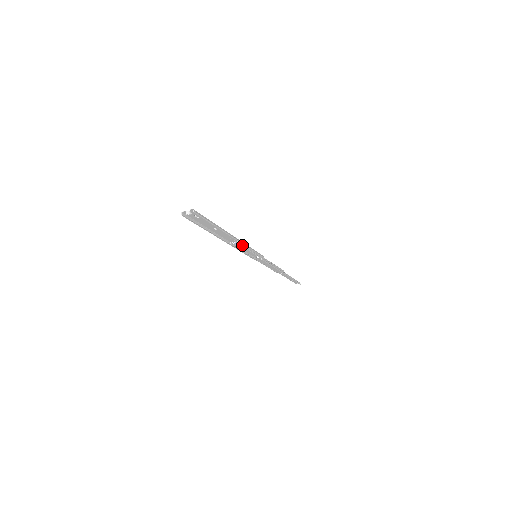
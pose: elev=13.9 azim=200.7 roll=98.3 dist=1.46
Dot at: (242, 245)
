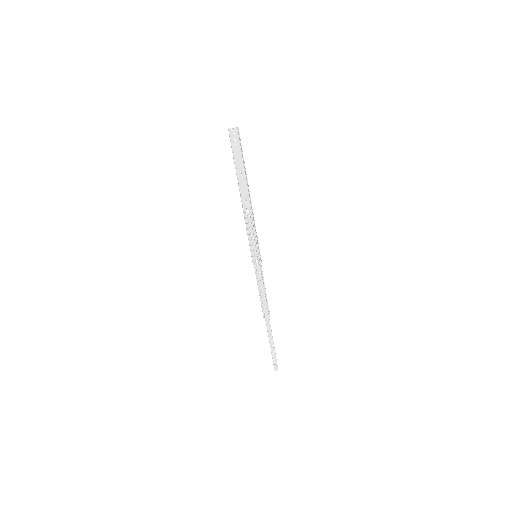
Dot at: (252, 218)
